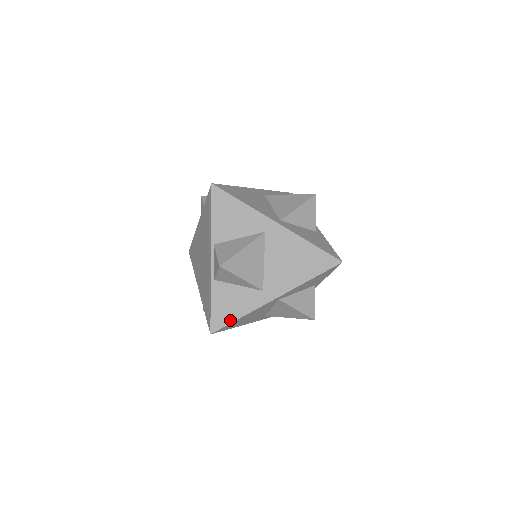
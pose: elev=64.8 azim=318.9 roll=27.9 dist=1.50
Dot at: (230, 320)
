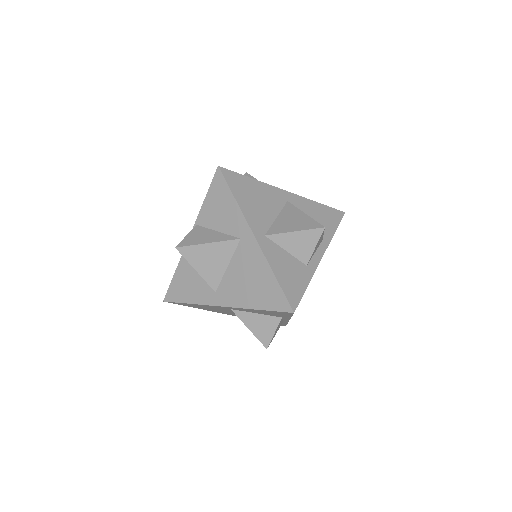
Dot at: (181, 300)
